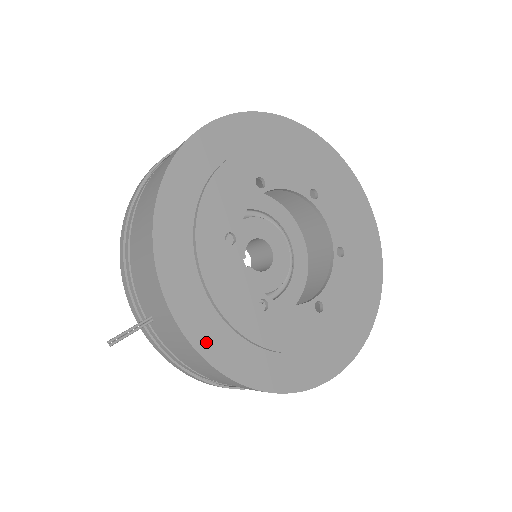
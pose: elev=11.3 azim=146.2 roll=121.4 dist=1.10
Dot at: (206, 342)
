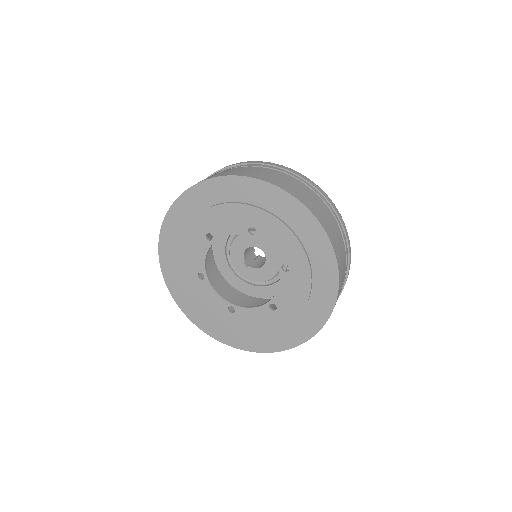
Dot at: (207, 328)
